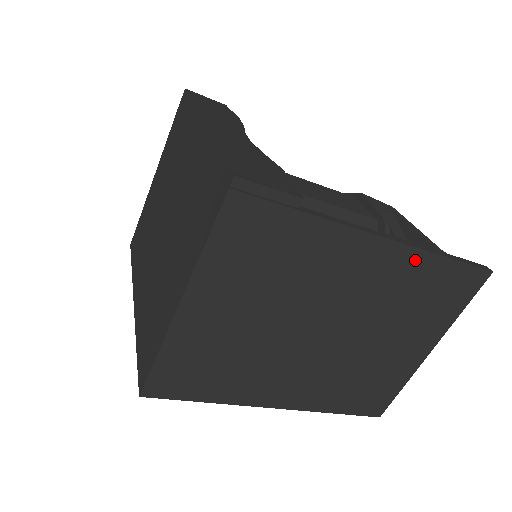
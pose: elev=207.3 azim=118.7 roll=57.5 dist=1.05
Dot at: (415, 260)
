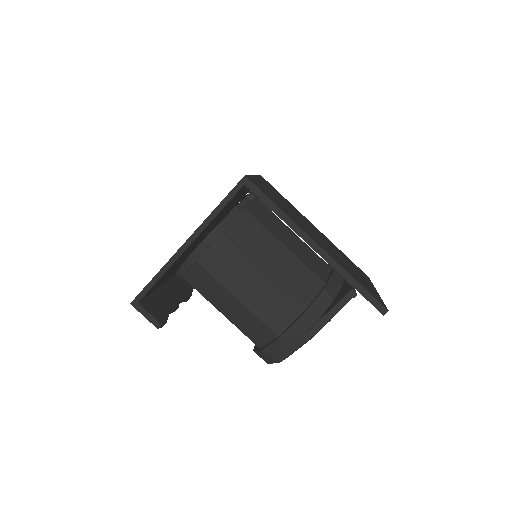
Dot at: (333, 244)
